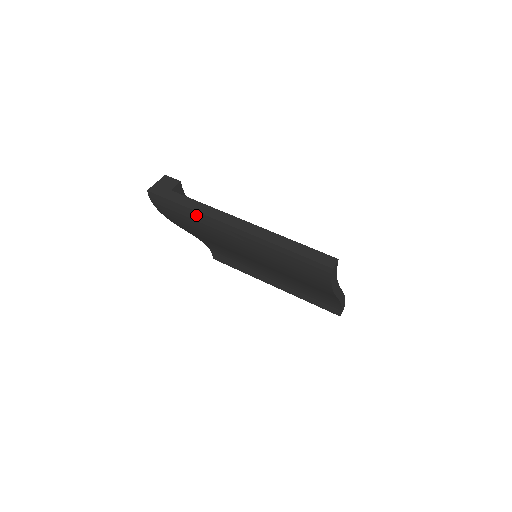
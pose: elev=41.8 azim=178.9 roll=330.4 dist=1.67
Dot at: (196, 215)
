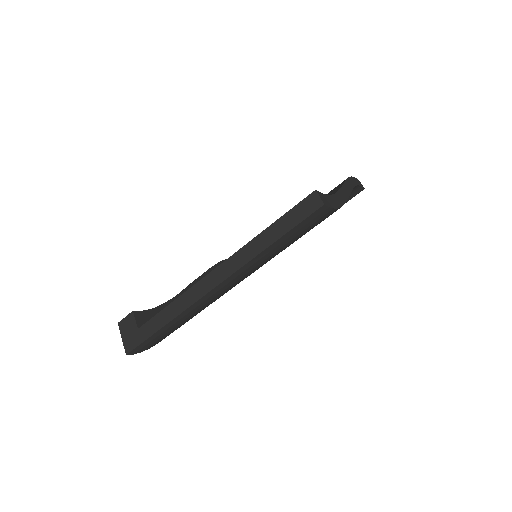
Dot at: (179, 319)
